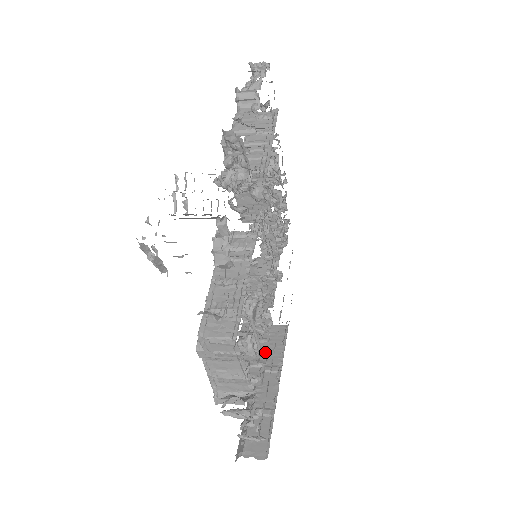
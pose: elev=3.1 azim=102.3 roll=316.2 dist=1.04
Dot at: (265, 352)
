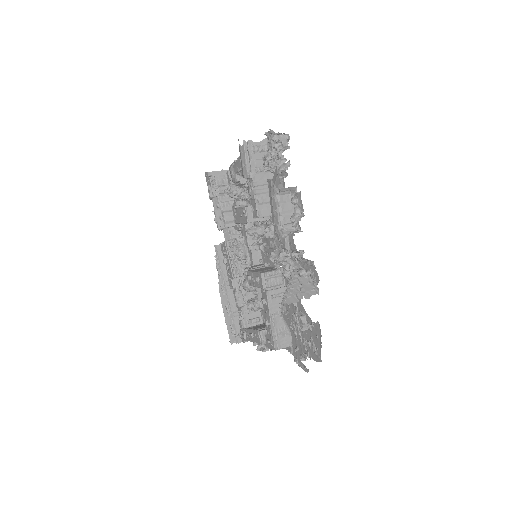
Dot at: occluded
